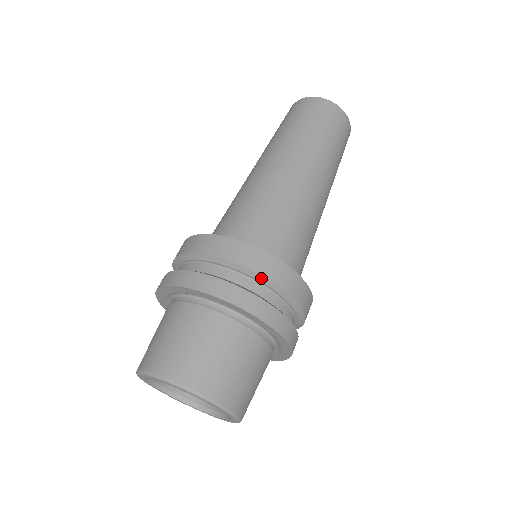
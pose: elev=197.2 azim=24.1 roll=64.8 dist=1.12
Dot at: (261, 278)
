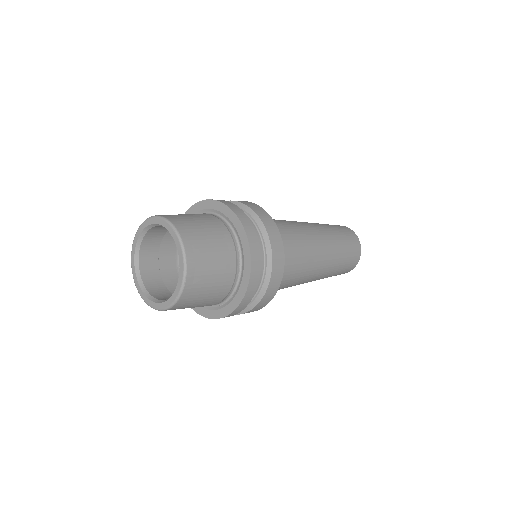
Dot at: (244, 206)
